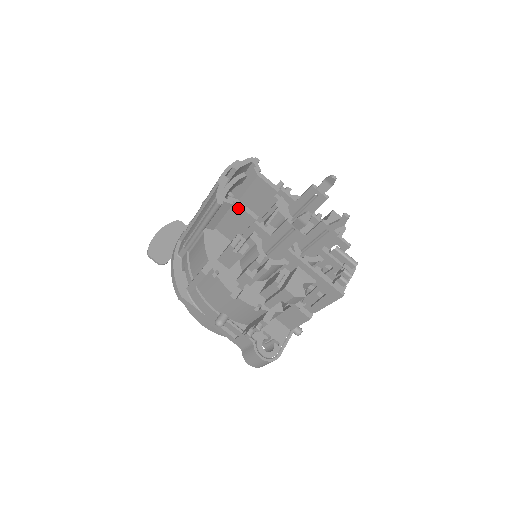
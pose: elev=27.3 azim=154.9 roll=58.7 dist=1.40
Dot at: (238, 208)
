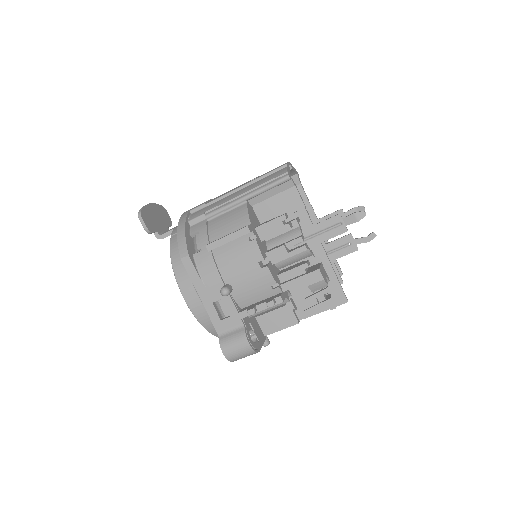
Dot at: (295, 192)
